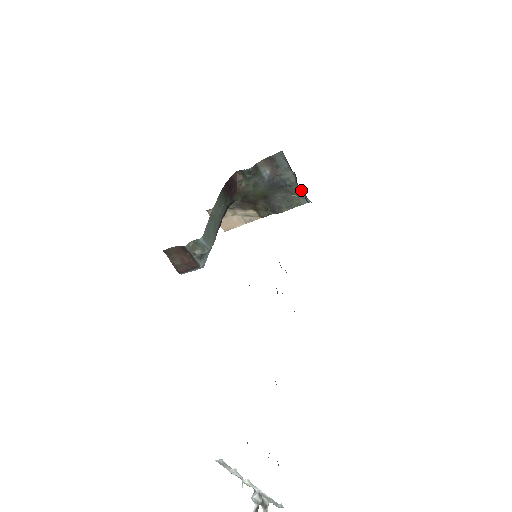
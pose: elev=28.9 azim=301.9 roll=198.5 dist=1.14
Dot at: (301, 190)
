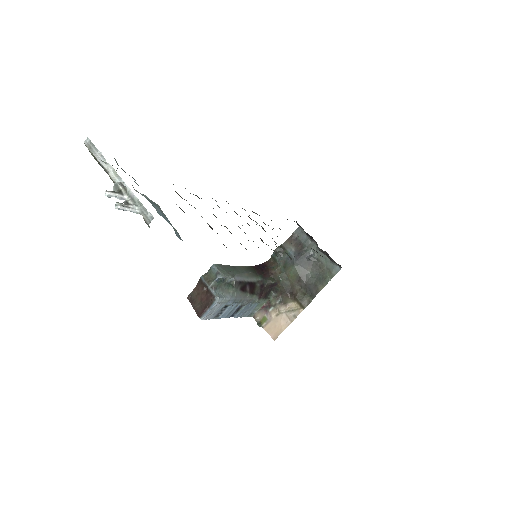
Dot at: (327, 259)
